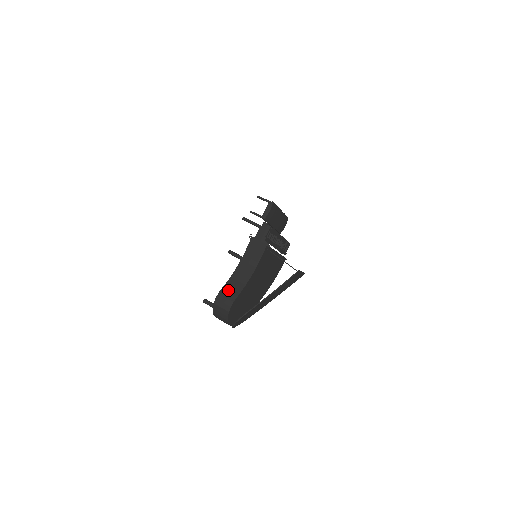
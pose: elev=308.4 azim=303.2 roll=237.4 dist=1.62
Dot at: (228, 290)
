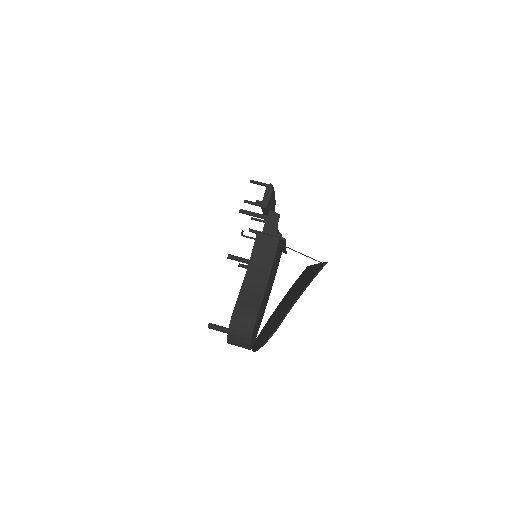
Dot at: (244, 305)
